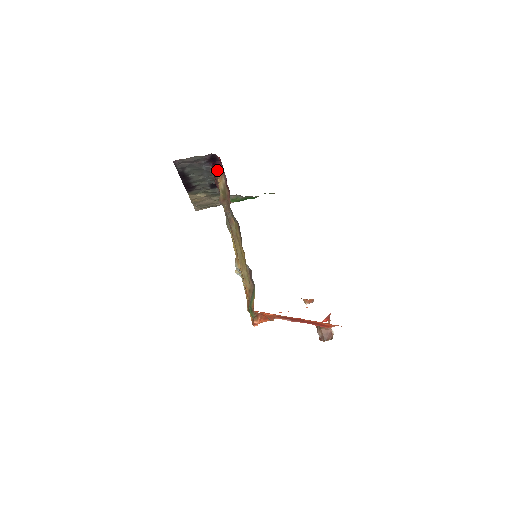
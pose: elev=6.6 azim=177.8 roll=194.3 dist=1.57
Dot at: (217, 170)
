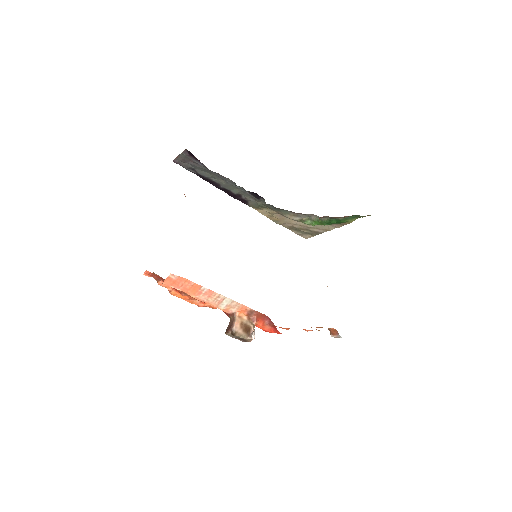
Dot at: occluded
